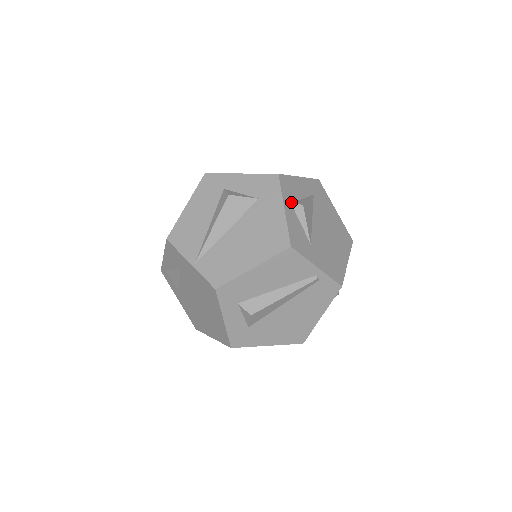
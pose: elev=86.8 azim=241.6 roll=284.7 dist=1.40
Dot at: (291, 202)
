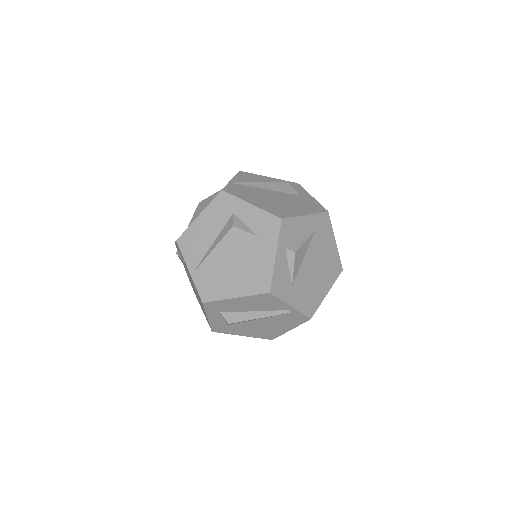
Dot at: (286, 246)
